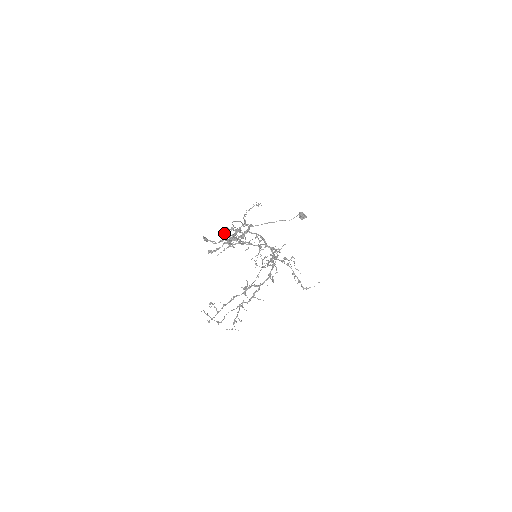
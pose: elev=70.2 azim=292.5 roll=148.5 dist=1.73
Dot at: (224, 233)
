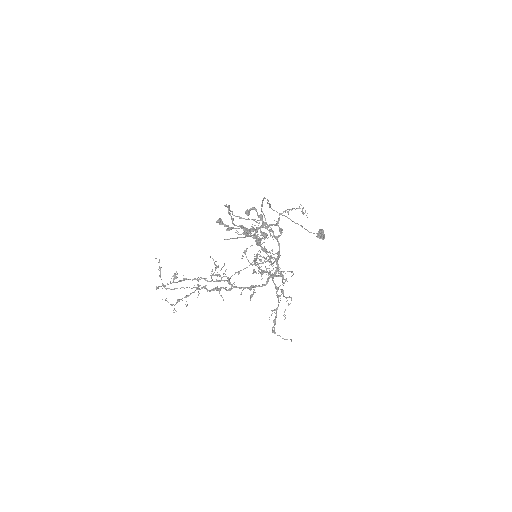
Dot at: (249, 213)
